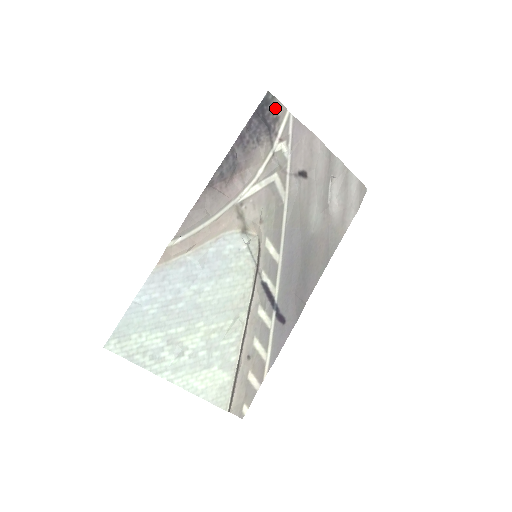
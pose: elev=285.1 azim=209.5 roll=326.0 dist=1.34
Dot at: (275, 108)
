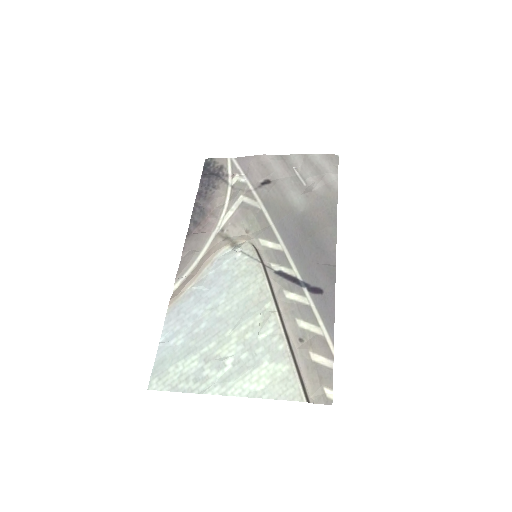
Dot at: (217, 163)
